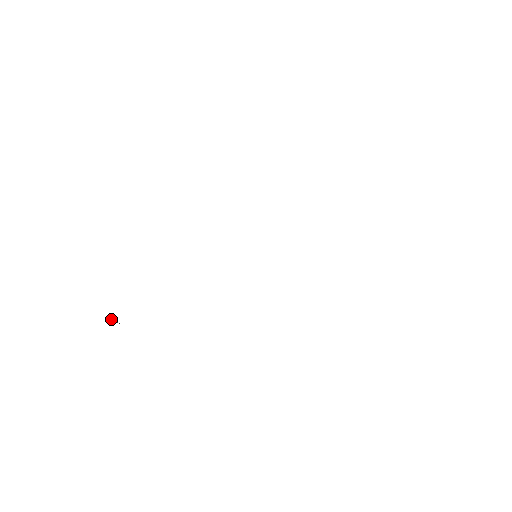
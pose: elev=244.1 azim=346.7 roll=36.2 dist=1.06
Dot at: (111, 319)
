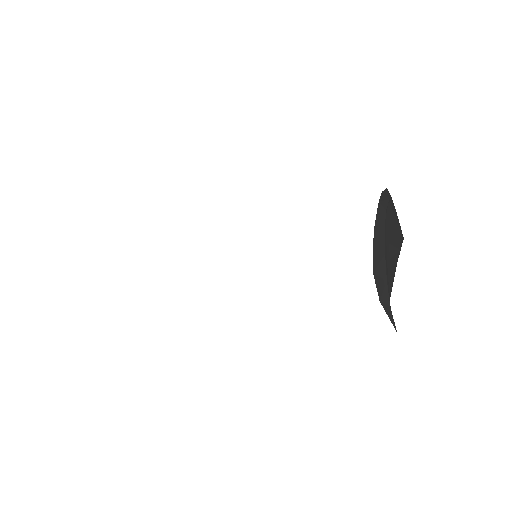
Dot at: occluded
